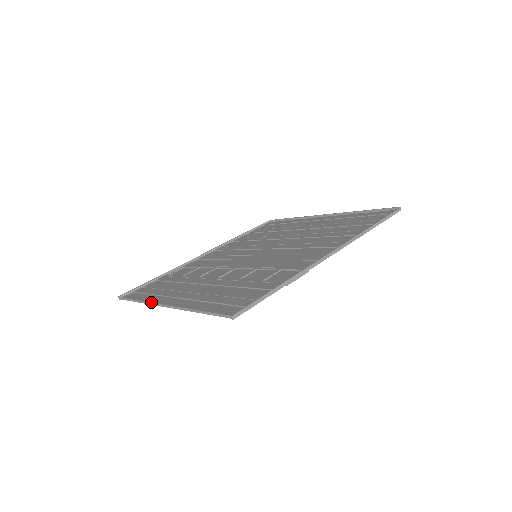
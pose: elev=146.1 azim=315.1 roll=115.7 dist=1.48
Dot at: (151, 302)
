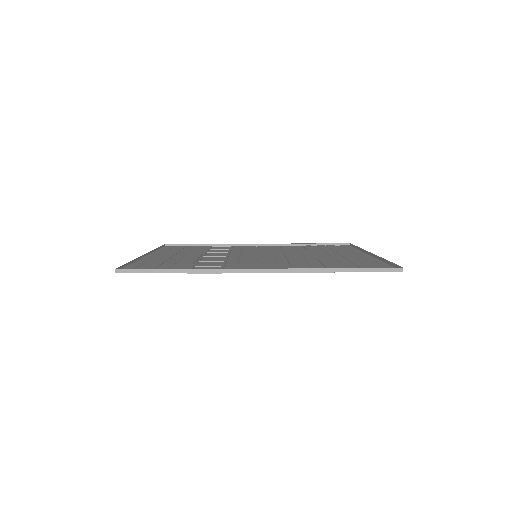
Dot at: (155, 252)
